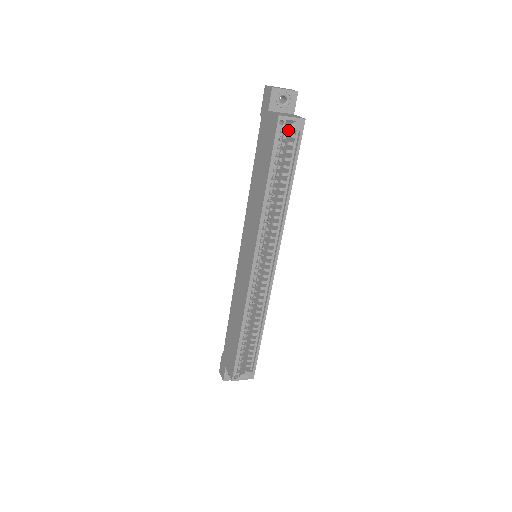
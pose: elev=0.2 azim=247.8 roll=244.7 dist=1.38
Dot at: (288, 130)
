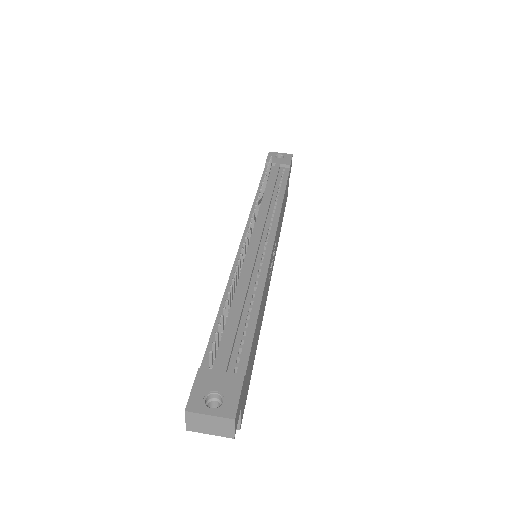
Dot at: occluded
